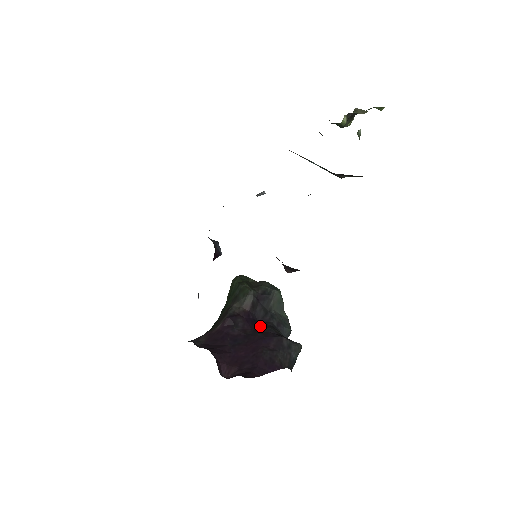
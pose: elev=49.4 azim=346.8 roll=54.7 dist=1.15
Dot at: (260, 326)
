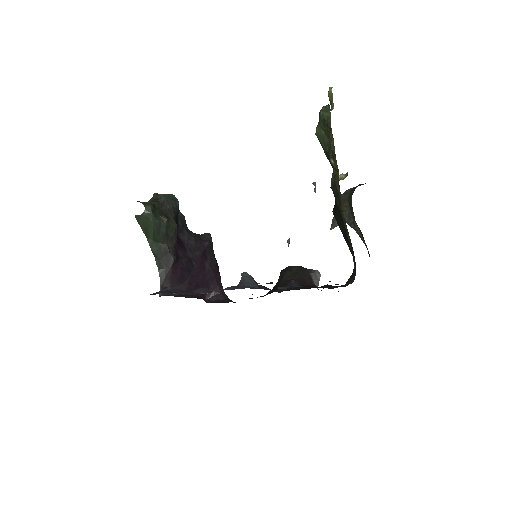
Dot at: (188, 243)
